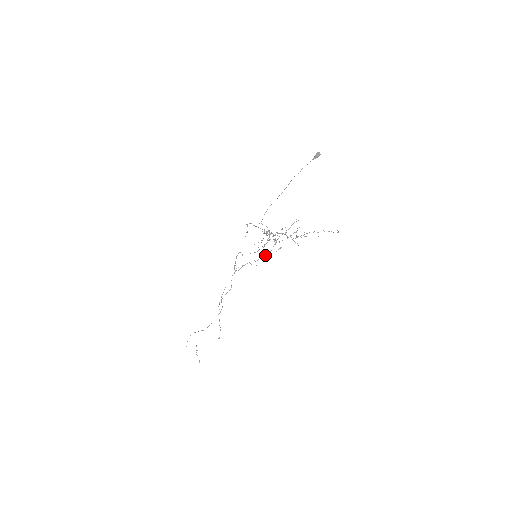
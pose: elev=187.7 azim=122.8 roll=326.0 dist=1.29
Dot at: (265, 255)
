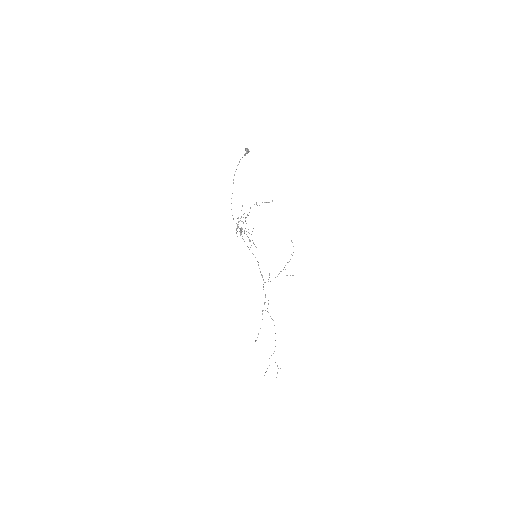
Dot at: (289, 261)
